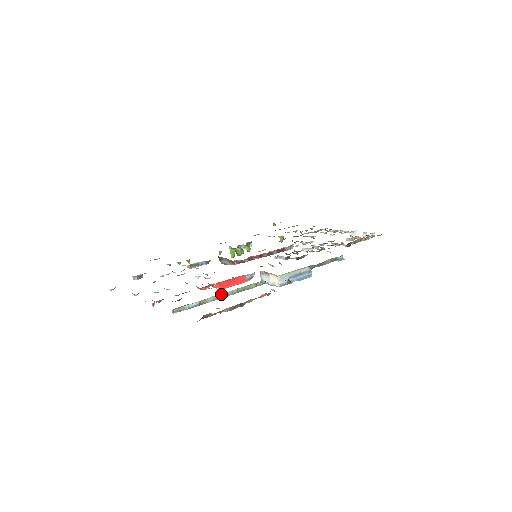
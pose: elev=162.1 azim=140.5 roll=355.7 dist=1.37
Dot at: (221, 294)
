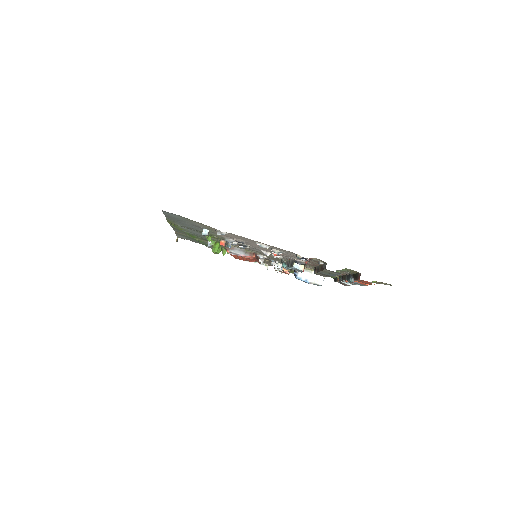
Dot at: (337, 271)
